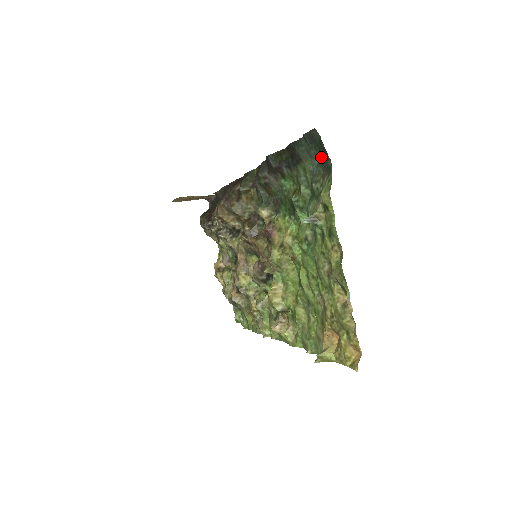
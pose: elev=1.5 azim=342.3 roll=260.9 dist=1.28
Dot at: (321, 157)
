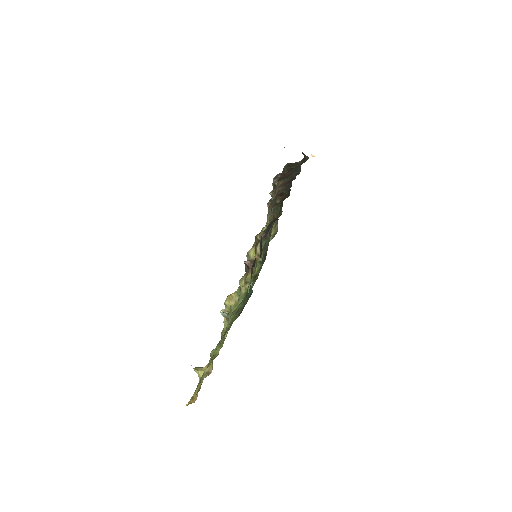
Dot at: (250, 295)
